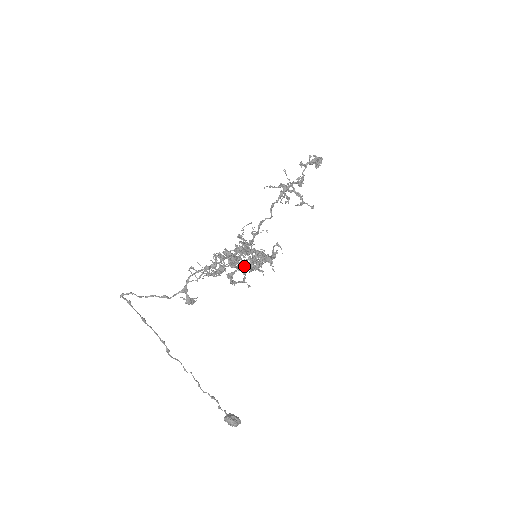
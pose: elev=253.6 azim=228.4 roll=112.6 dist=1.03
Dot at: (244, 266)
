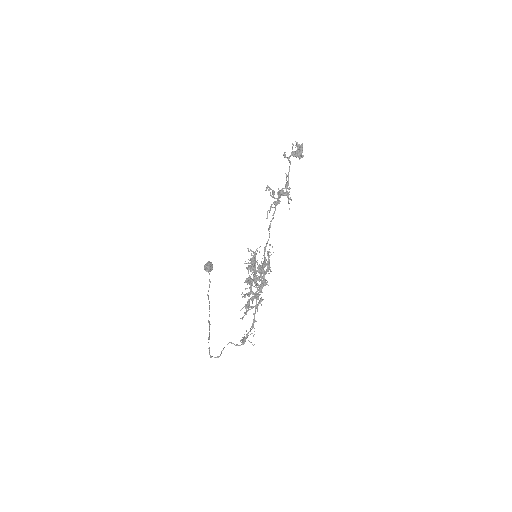
Dot at: occluded
